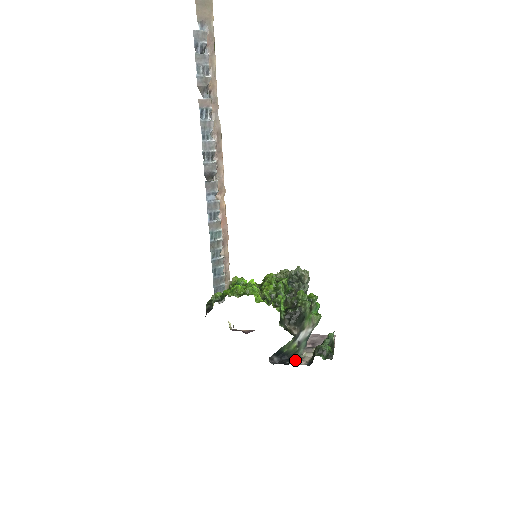
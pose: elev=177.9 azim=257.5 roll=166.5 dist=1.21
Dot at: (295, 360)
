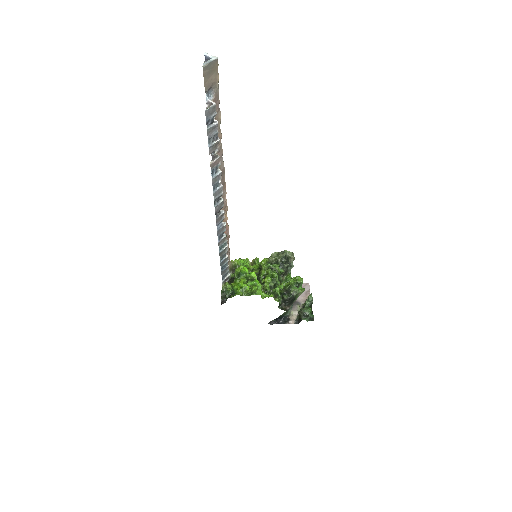
Dot at: (286, 319)
